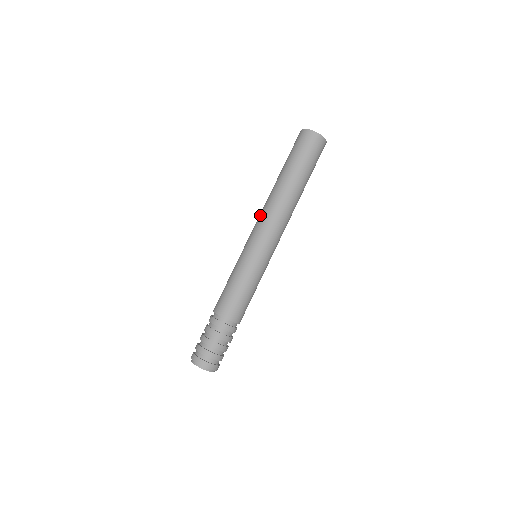
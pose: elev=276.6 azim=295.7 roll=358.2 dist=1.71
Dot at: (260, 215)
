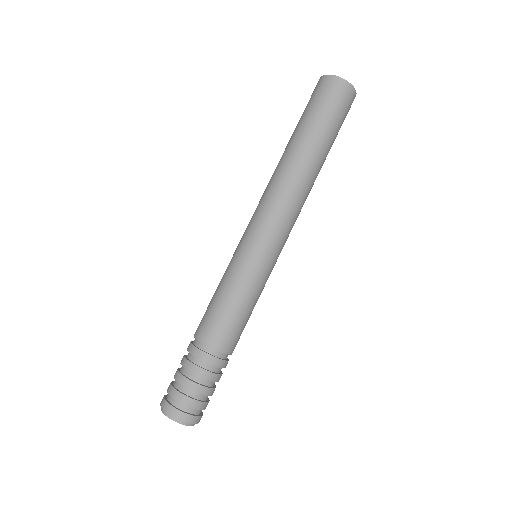
Dot at: (263, 197)
